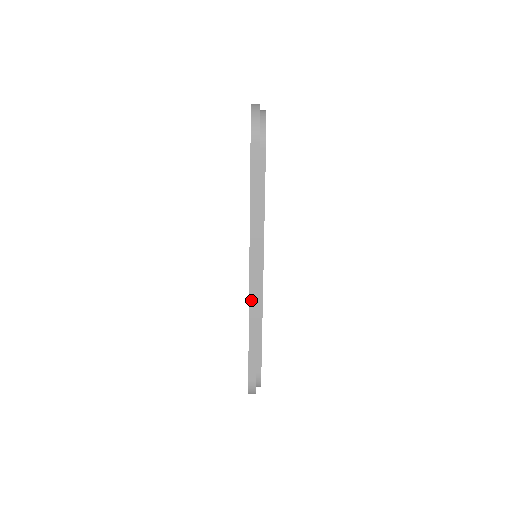
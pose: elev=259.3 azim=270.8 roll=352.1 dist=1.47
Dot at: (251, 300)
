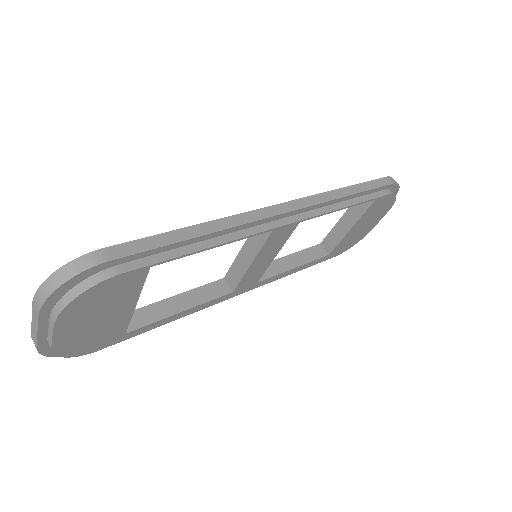
Dot at: (248, 214)
